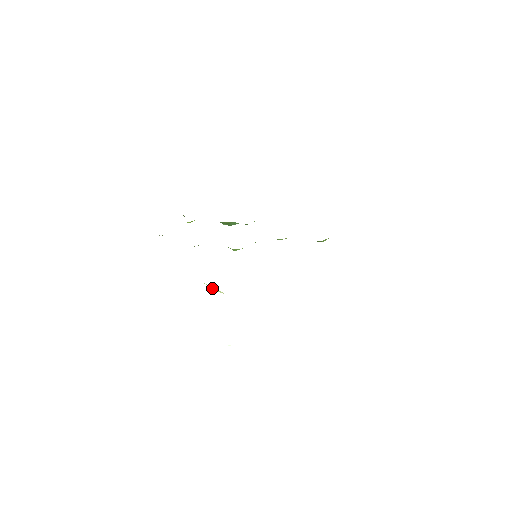
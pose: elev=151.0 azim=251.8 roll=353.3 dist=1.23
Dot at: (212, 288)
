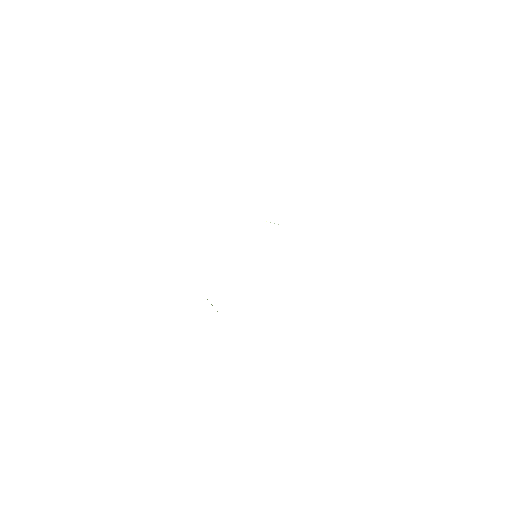
Dot at: (211, 304)
